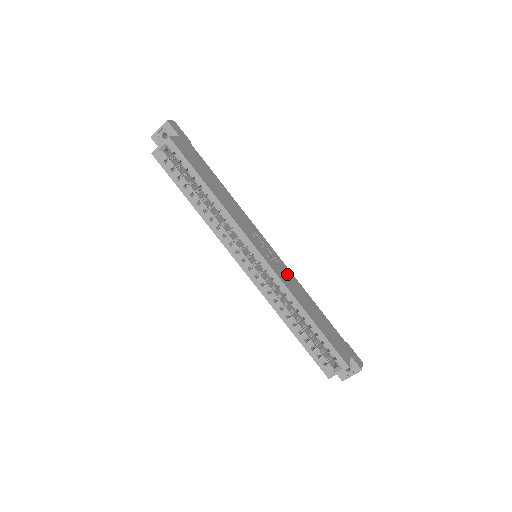
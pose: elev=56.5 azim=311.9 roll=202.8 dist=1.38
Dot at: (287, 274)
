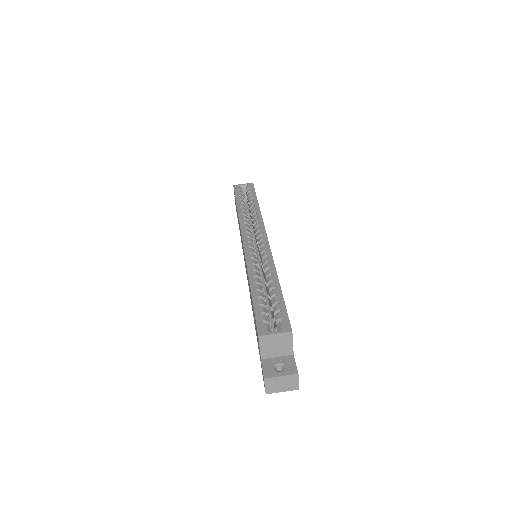
Dot at: occluded
